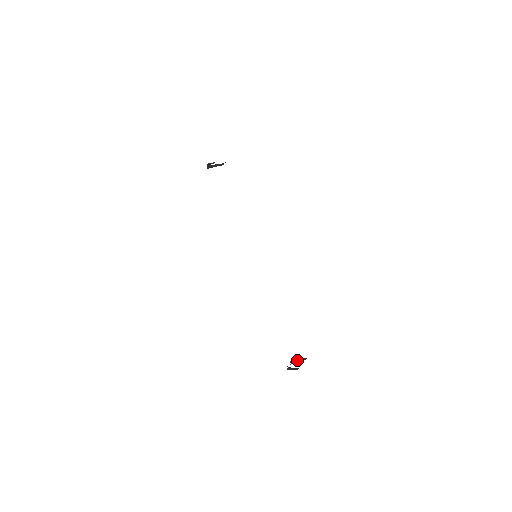
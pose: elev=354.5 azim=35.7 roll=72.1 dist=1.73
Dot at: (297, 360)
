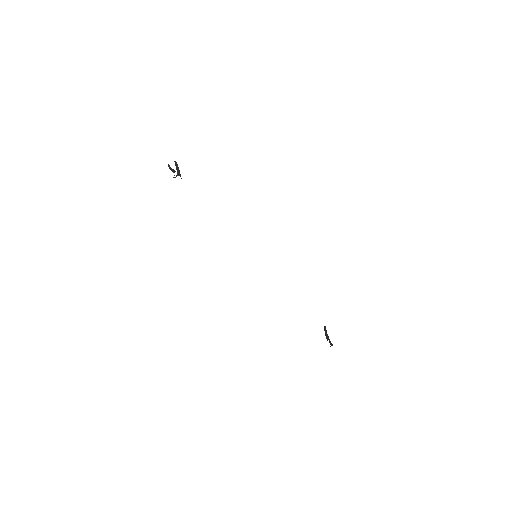
Dot at: (326, 333)
